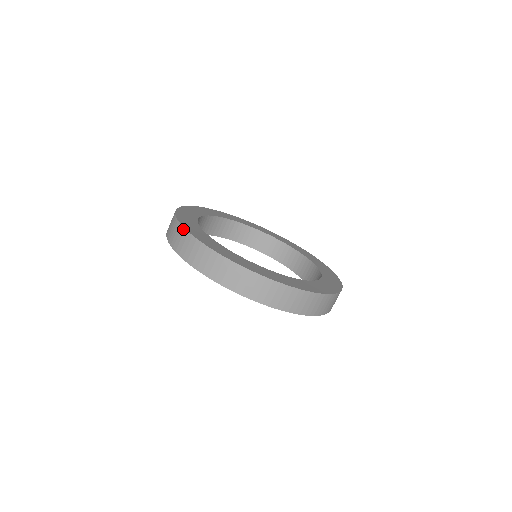
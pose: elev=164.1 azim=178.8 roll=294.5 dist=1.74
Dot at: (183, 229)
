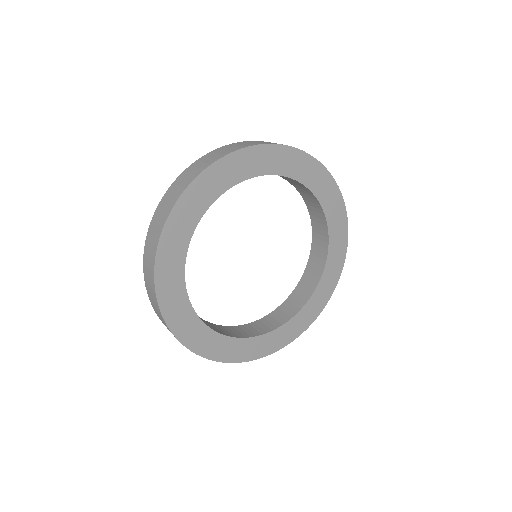
Dot at: (180, 193)
